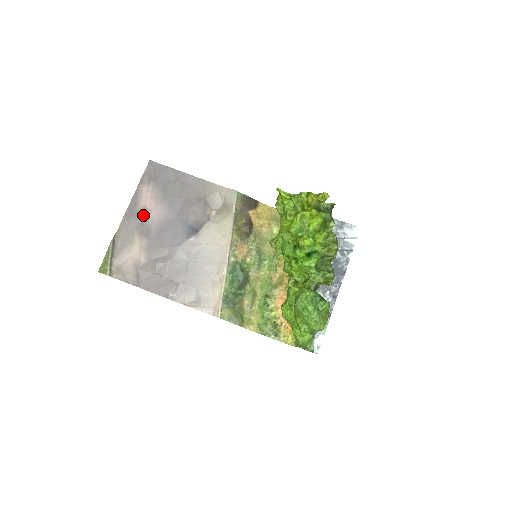
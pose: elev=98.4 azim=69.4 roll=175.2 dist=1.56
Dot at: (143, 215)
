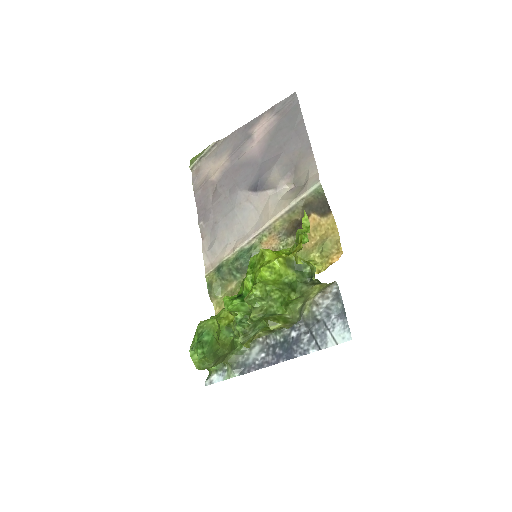
Dot at: (246, 140)
